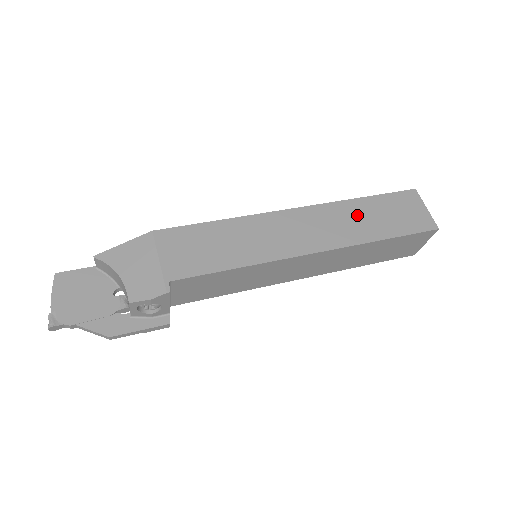
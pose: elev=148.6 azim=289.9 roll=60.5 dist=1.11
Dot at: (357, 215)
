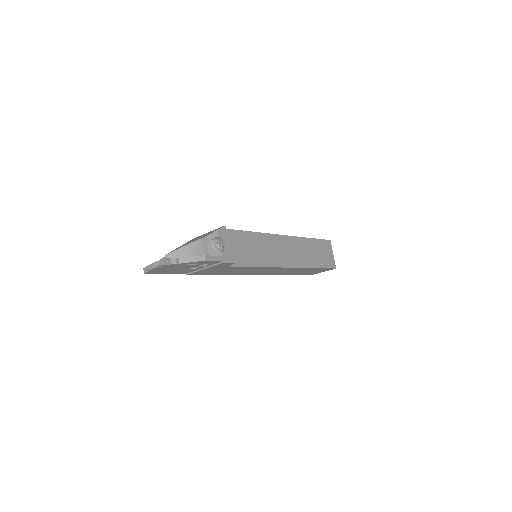
Dot at: occluded
